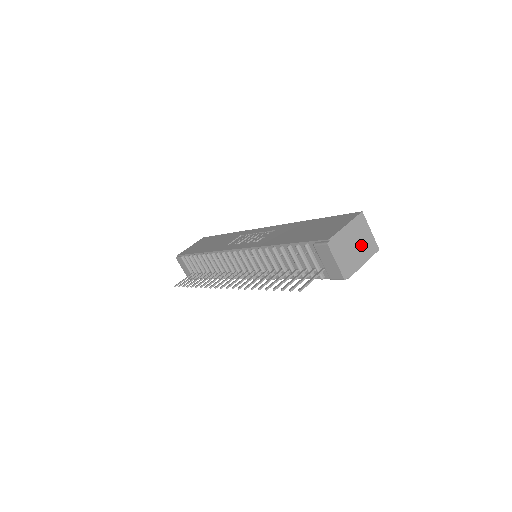
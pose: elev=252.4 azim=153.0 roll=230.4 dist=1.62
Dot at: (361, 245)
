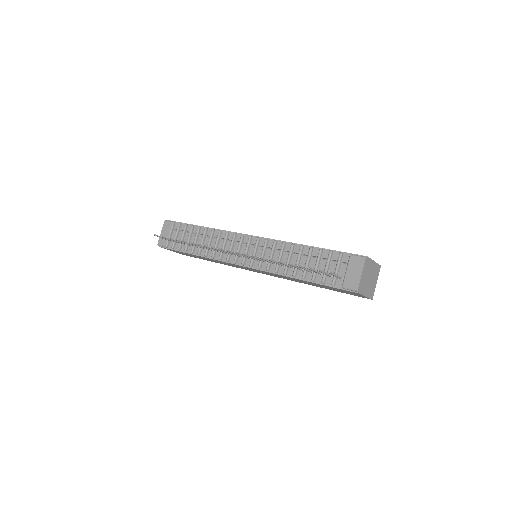
Dot at: (371, 283)
